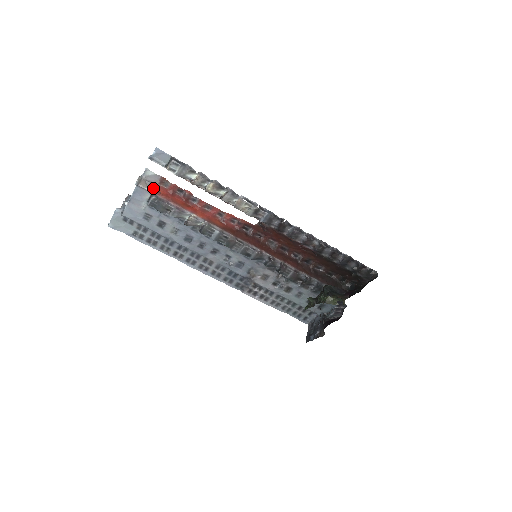
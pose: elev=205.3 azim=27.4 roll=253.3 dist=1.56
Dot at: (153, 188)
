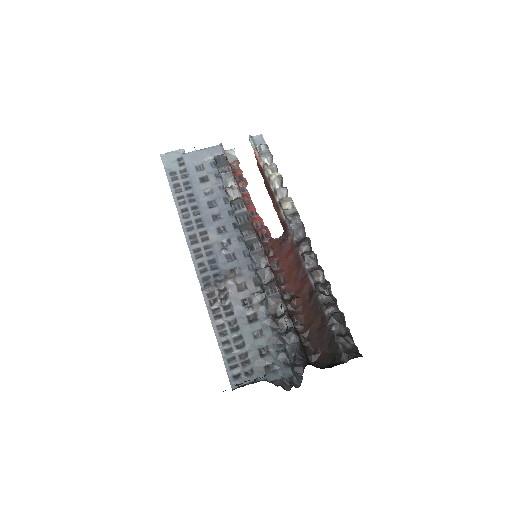
Dot at: occluded
